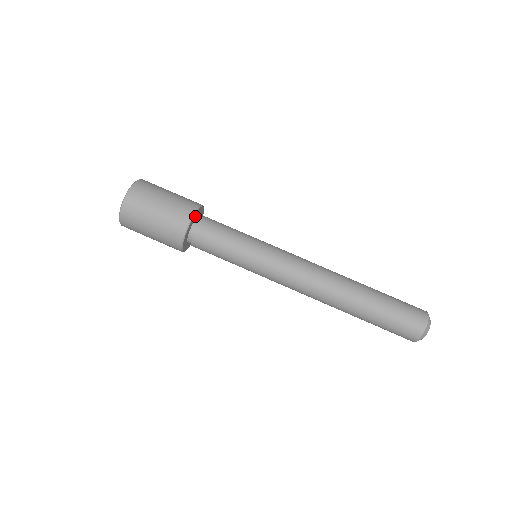
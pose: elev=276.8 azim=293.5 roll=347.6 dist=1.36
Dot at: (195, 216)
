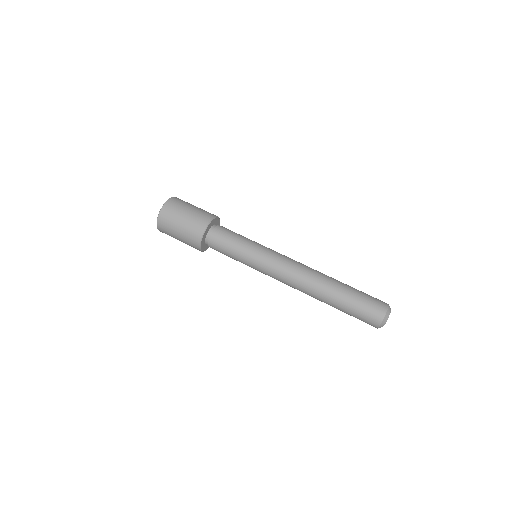
Dot at: (215, 221)
